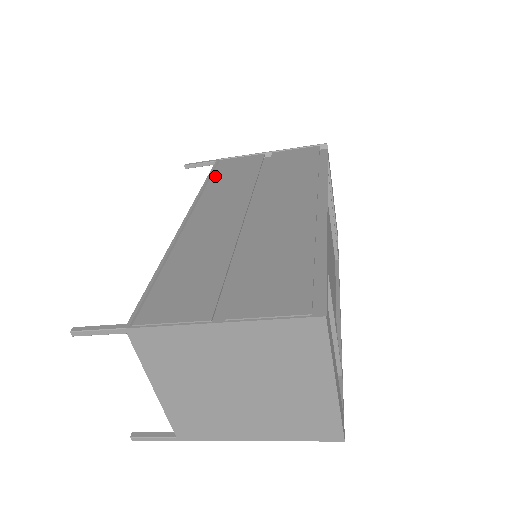
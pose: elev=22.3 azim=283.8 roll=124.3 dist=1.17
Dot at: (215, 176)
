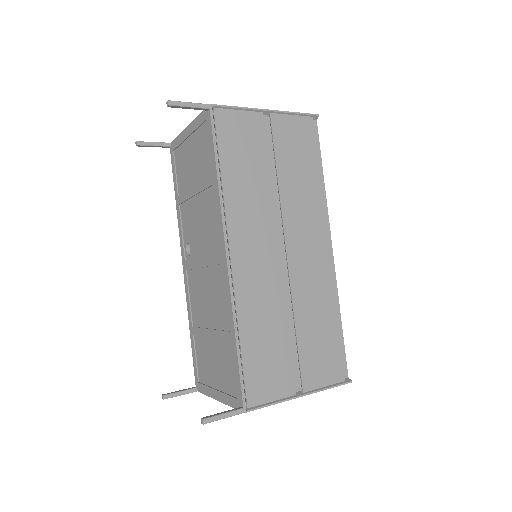
Dot at: (224, 158)
